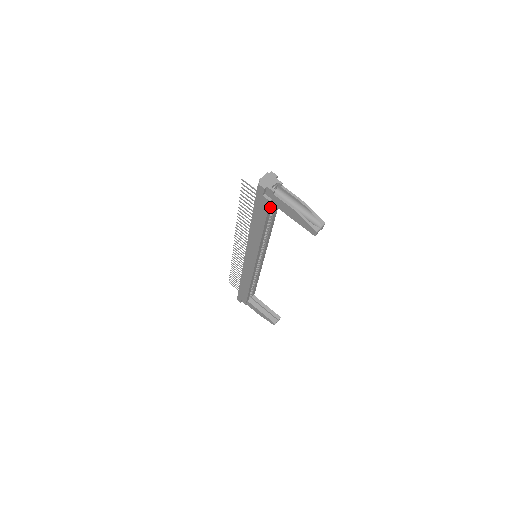
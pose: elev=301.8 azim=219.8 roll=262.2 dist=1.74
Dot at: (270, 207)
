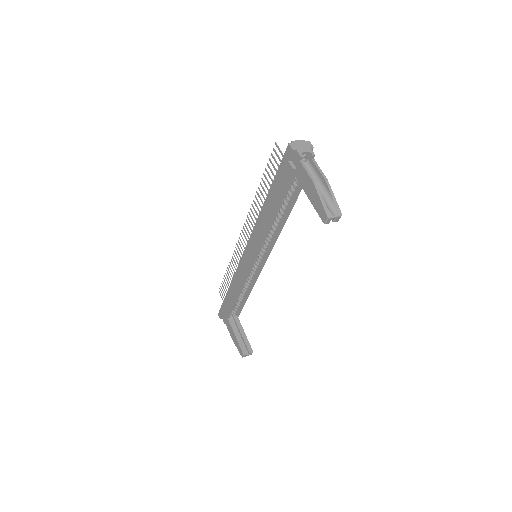
Dot at: (291, 180)
